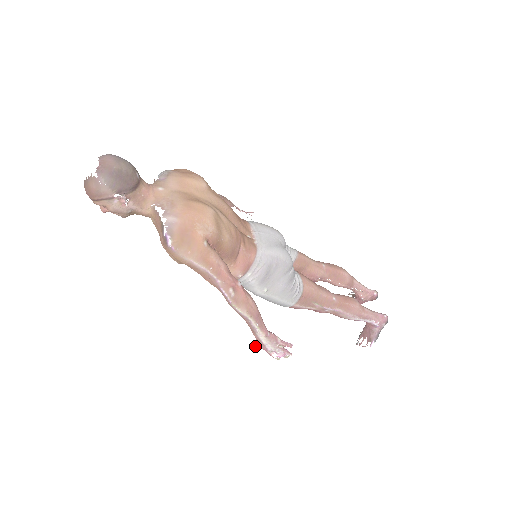
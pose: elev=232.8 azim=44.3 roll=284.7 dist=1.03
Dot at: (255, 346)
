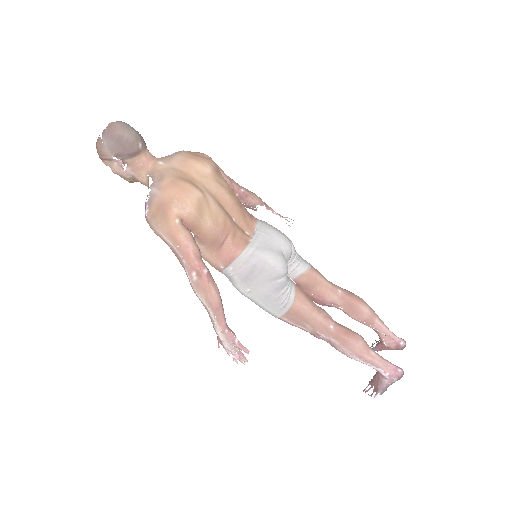
Dot at: (218, 340)
